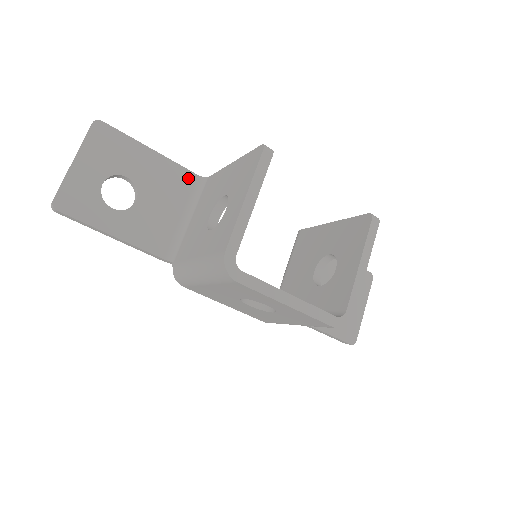
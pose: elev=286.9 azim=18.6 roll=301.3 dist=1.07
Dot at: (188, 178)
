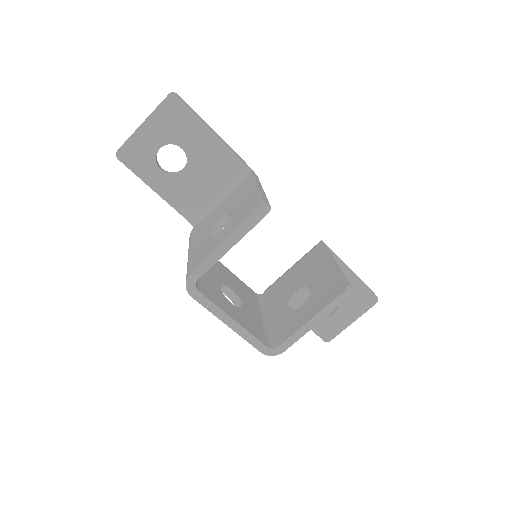
Dot at: (236, 164)
